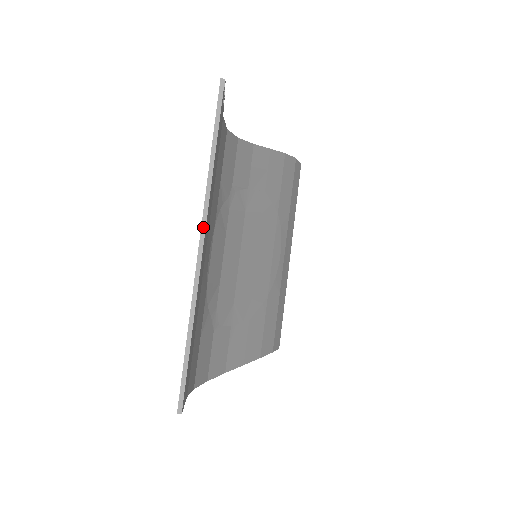
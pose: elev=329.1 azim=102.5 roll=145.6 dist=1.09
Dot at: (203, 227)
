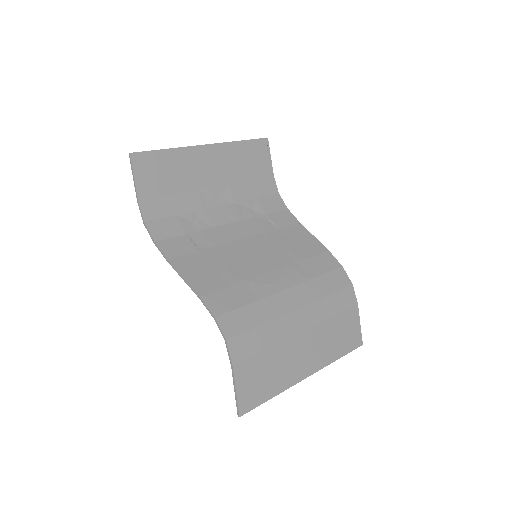
Dot at: (212, 144)
